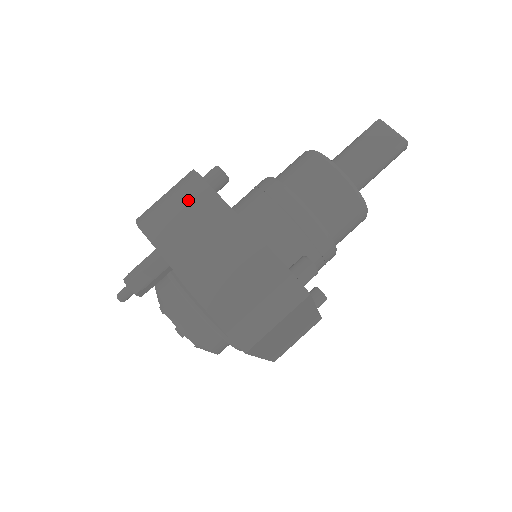
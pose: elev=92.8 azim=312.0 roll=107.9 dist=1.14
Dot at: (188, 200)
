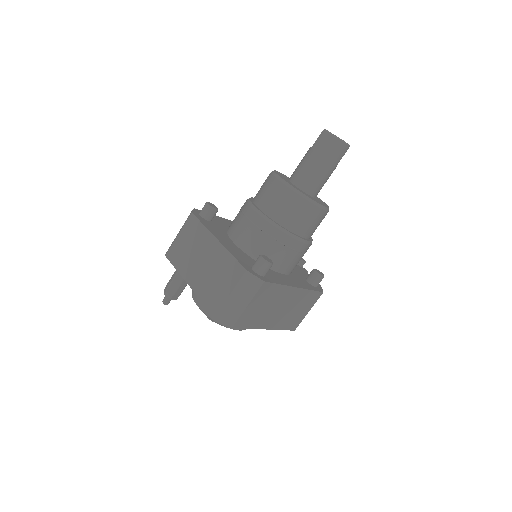
Dot at: (188, 232)
